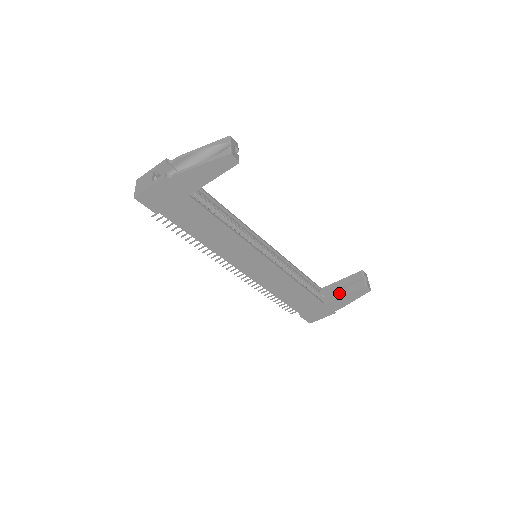
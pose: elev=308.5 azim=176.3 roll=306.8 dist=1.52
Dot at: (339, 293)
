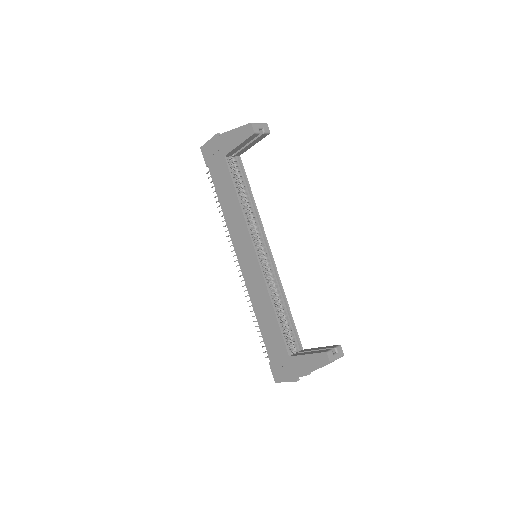
Dot at: (306, 352)
